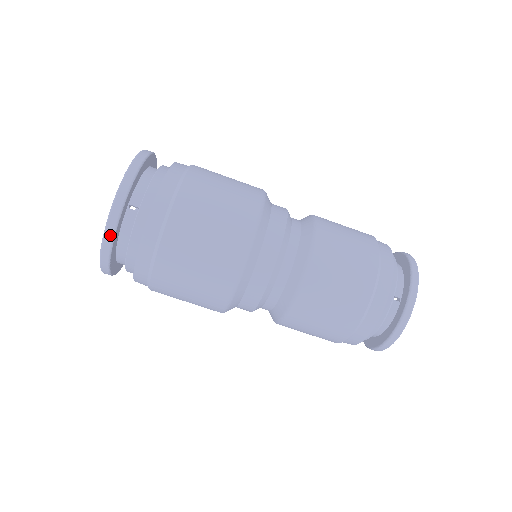
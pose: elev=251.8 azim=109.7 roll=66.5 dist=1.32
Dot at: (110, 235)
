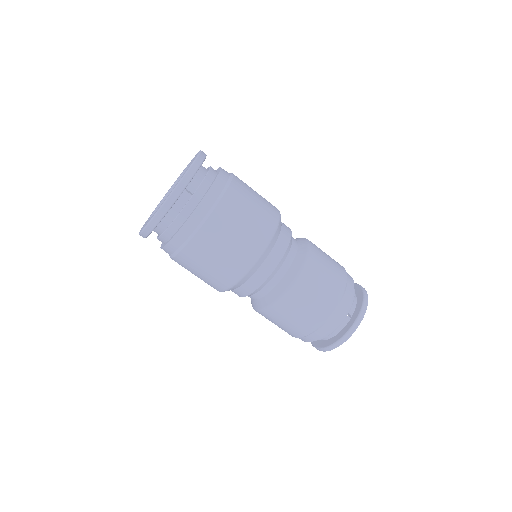
Dot at: (167, 207)
